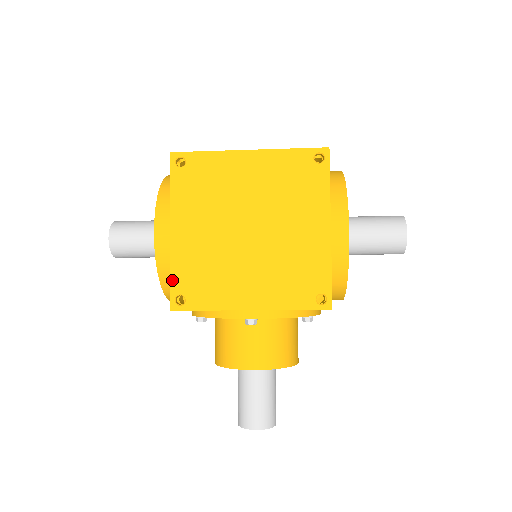
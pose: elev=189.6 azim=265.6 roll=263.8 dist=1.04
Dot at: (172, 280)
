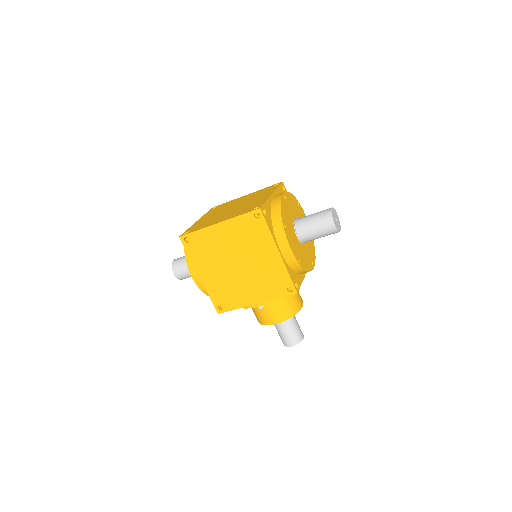
Dot at: (212, 300)
